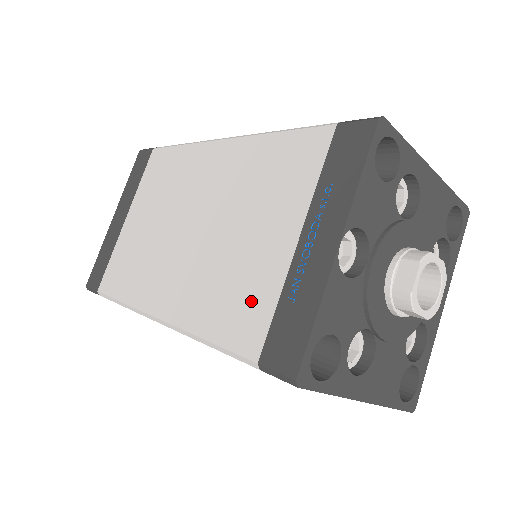
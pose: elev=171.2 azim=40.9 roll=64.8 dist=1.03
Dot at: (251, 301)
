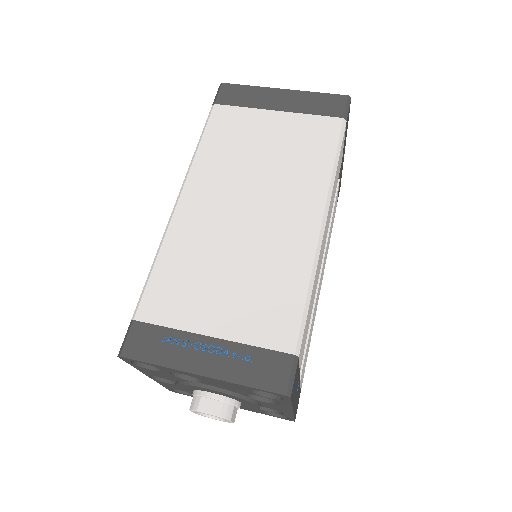
Dot at: occluded
